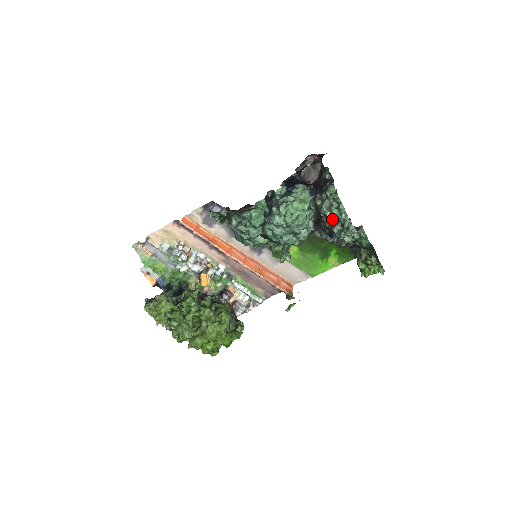
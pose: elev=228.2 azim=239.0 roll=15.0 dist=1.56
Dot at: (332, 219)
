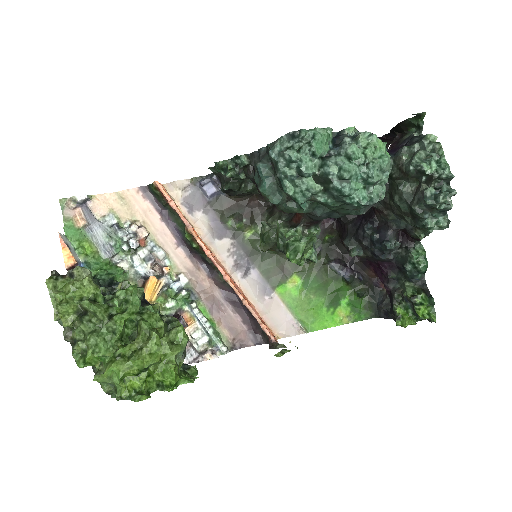
Dot at: (423, 179)
